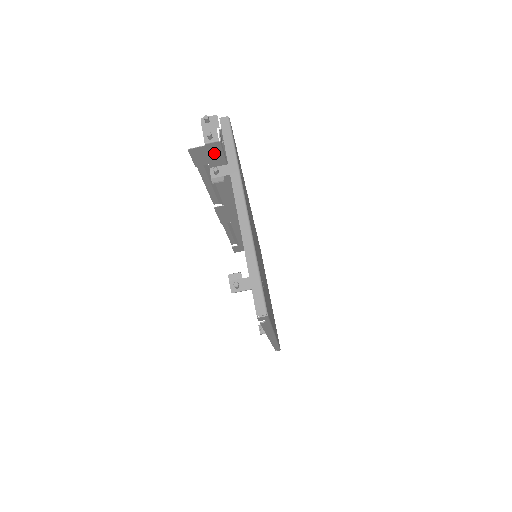
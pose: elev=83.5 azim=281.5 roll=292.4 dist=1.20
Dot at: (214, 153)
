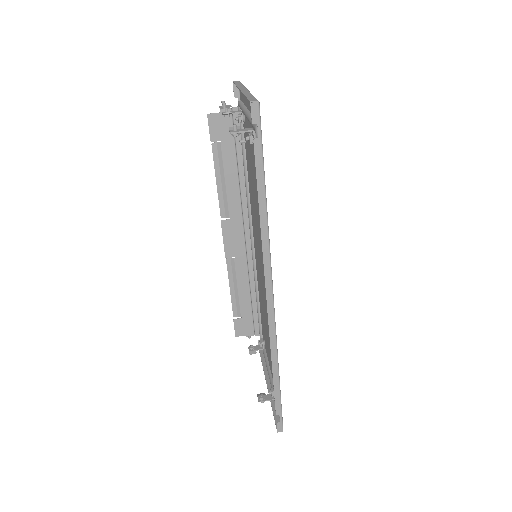
Dot at: (226, 126)
